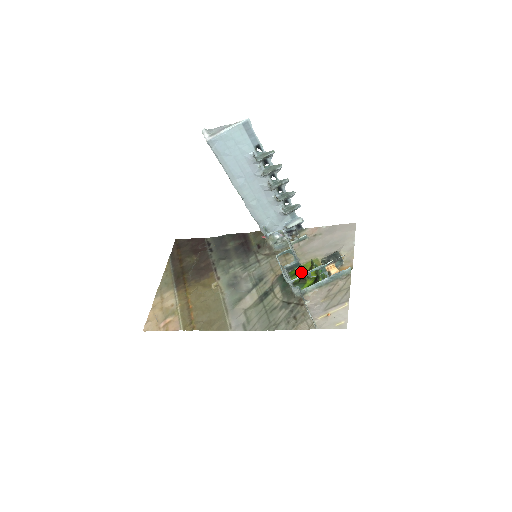
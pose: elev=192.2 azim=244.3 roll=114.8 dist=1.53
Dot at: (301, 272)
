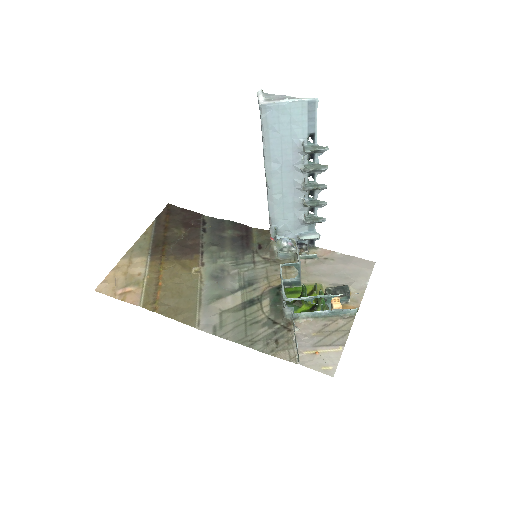
Dot at: (299, 293)
